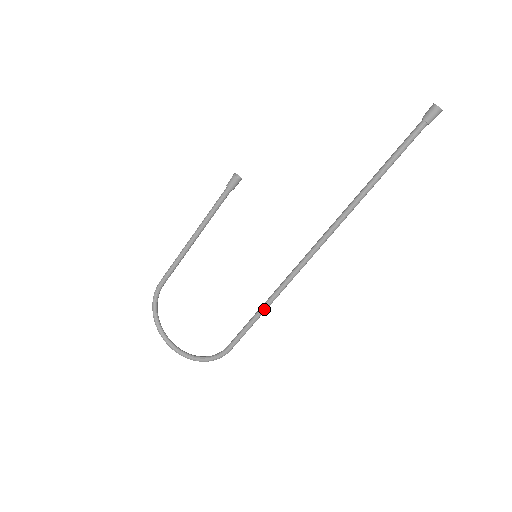
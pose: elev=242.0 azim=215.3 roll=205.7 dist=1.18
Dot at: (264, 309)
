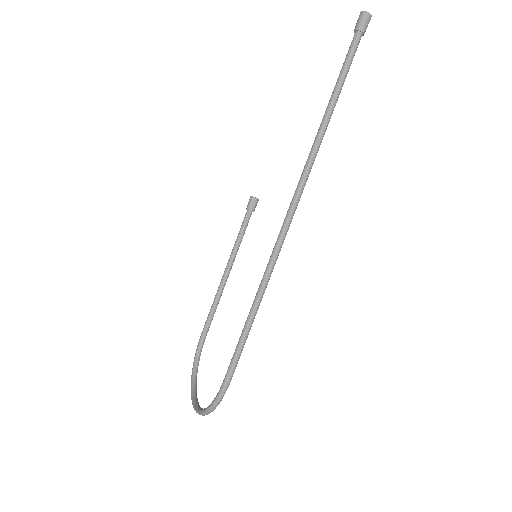
Dot at: (252, 307)
